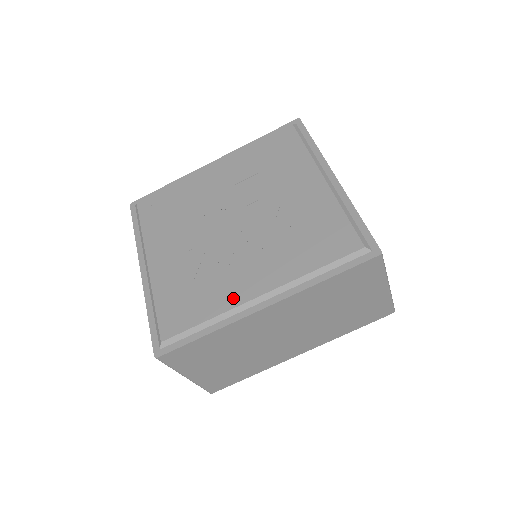
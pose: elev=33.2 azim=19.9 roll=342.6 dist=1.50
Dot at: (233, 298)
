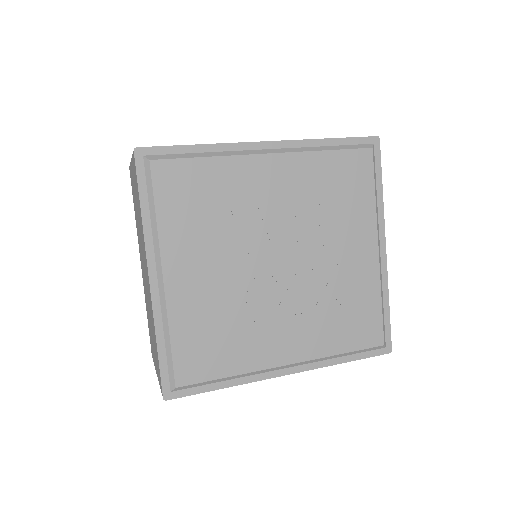
Dot at: (262, 359)
